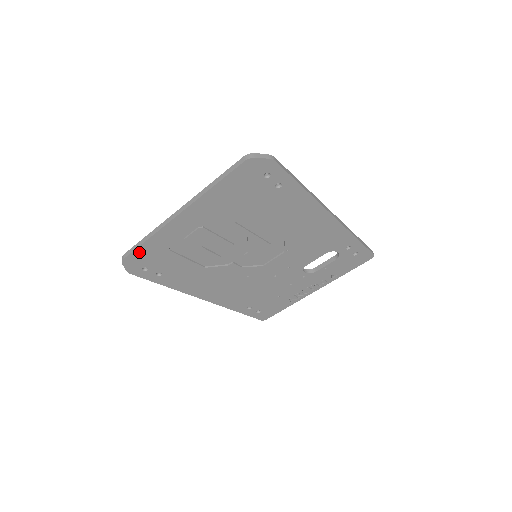
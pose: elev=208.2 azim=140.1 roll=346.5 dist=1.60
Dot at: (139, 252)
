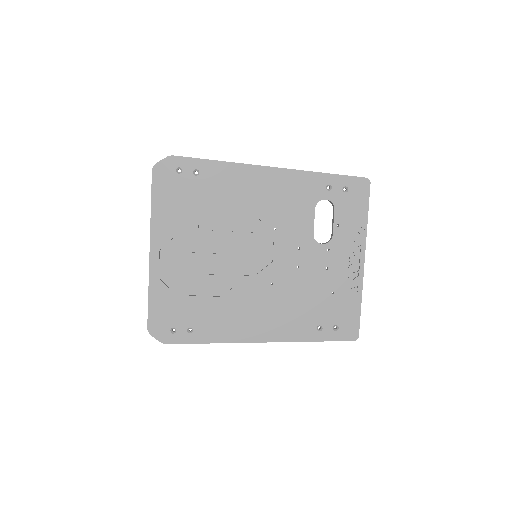
Dot at: (153, 312)
